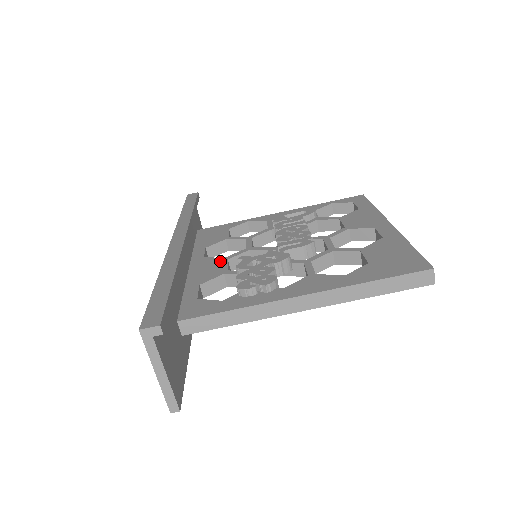
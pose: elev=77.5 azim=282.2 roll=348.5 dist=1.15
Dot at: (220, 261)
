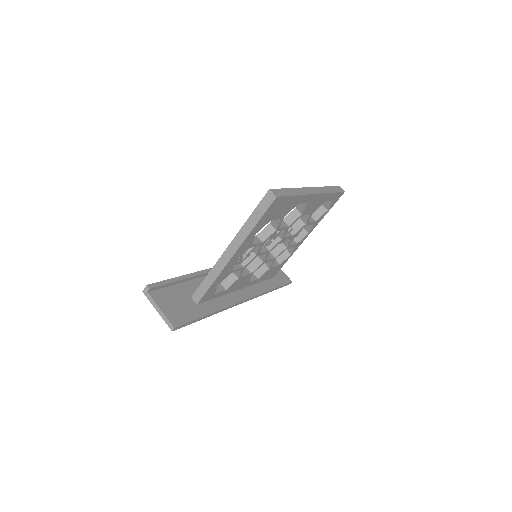
Dot at: occluded
